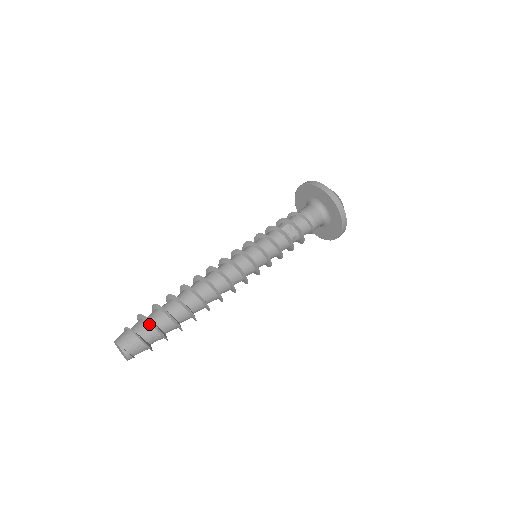
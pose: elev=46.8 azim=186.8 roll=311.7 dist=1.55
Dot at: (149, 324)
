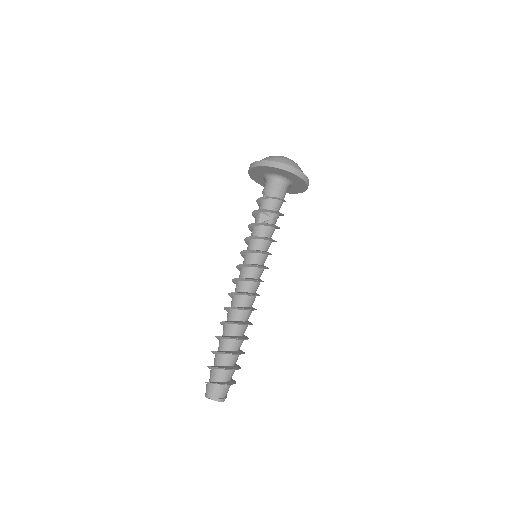
Dot at: (219, 370)
